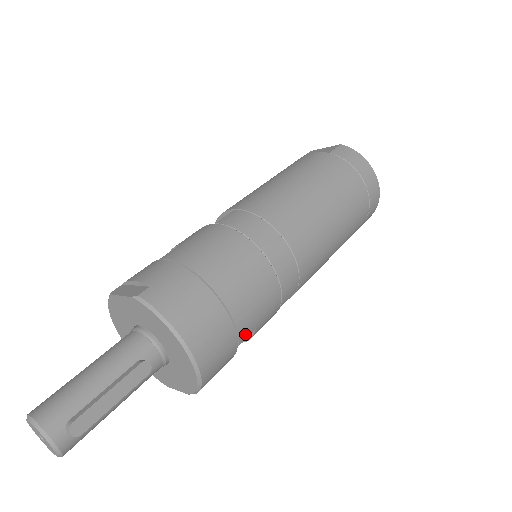
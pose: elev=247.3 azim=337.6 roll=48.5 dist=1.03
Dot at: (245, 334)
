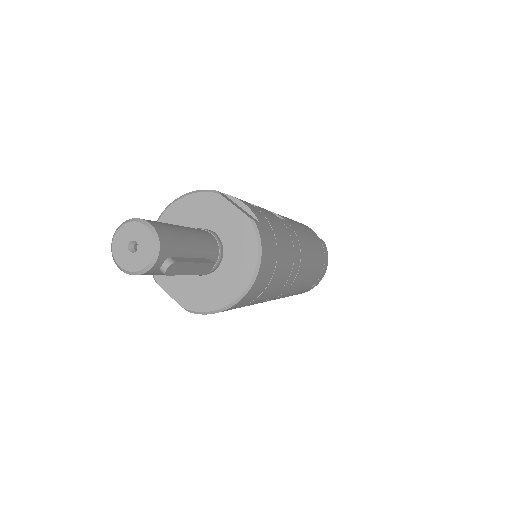
Dot at: occluded
